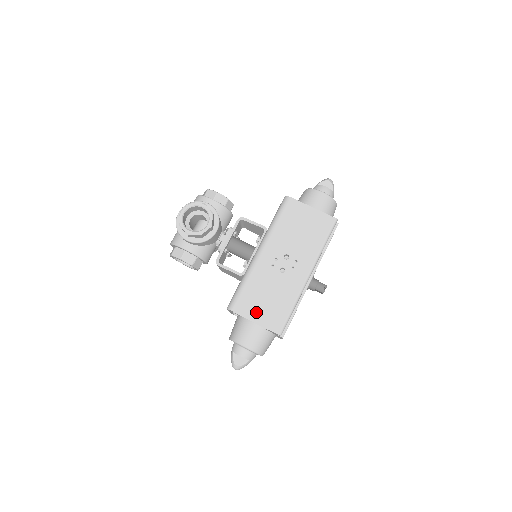
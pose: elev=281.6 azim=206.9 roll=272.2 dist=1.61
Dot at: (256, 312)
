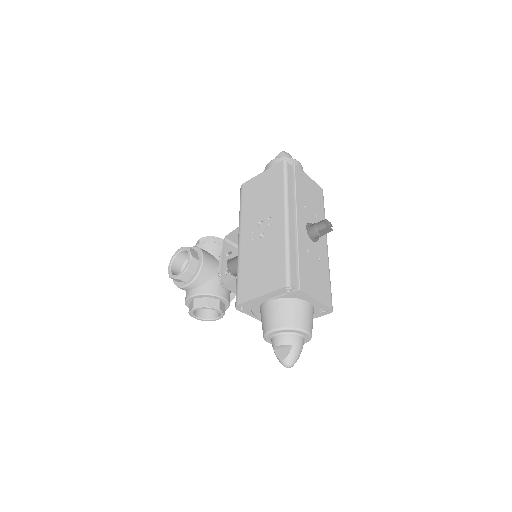
Dot at: (257, 287)
